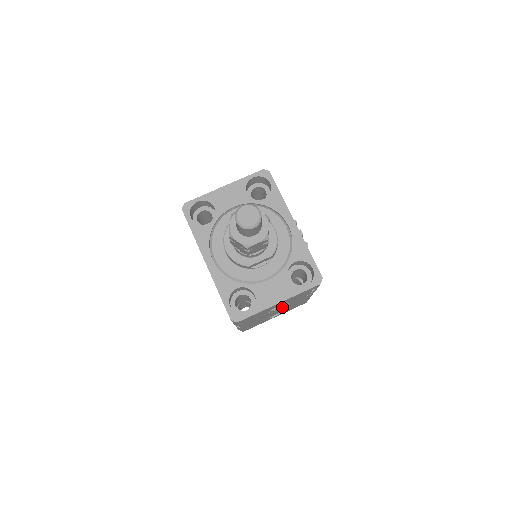
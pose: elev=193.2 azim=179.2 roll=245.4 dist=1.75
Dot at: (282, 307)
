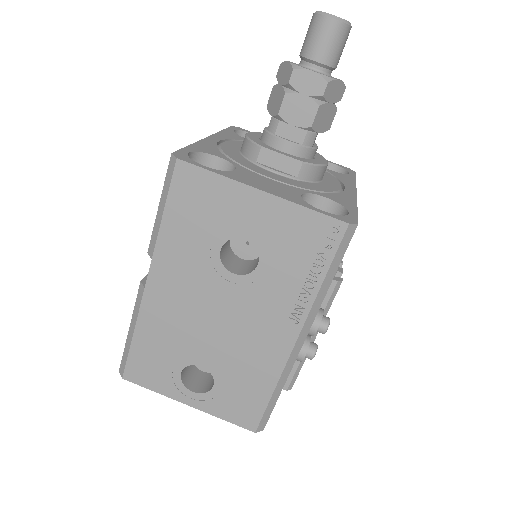
Dot at: (238, 296)
